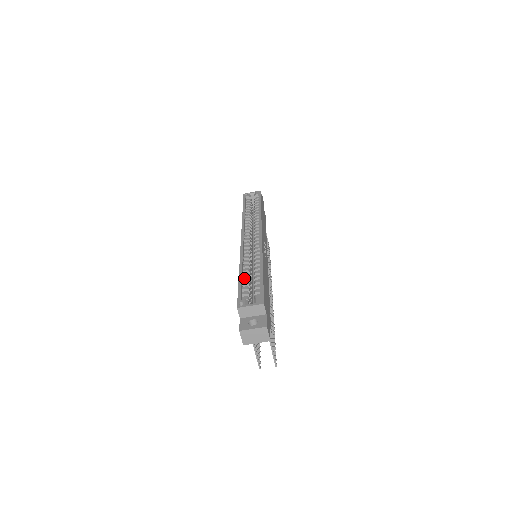
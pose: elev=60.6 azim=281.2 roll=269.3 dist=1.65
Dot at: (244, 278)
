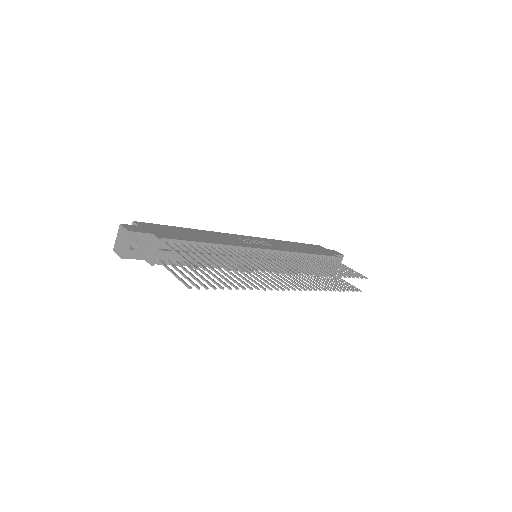
Dot at: occluded
